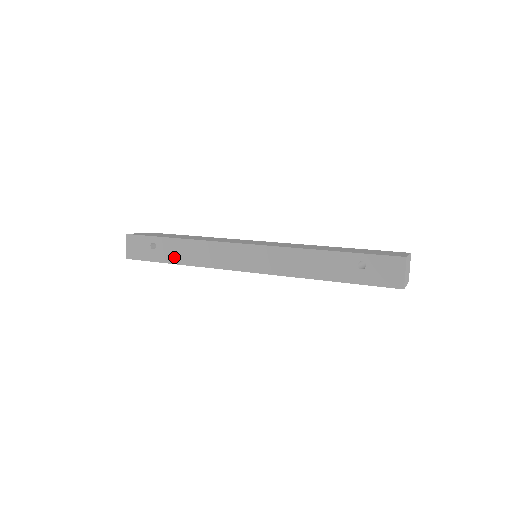
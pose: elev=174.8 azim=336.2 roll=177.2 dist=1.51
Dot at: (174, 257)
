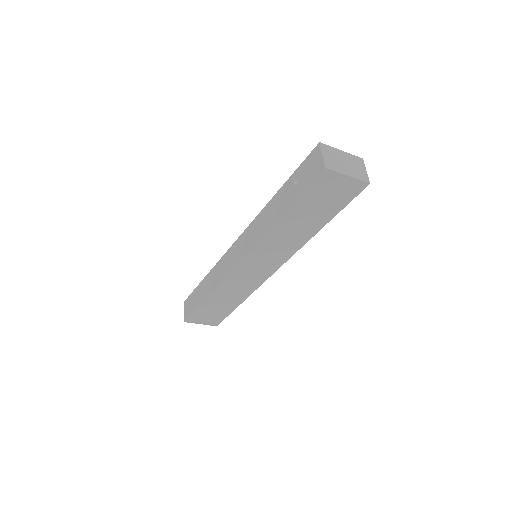
Dot at: (204, 294)
